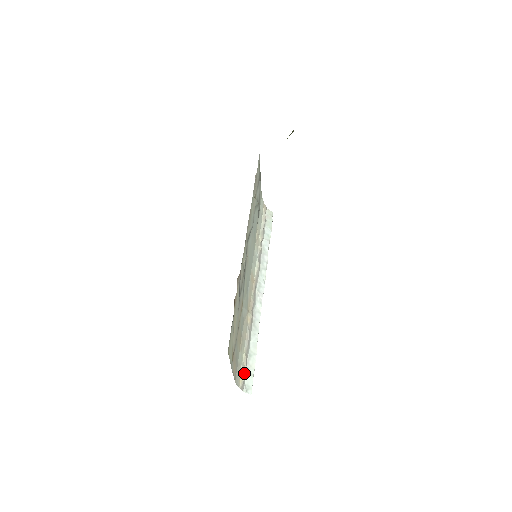
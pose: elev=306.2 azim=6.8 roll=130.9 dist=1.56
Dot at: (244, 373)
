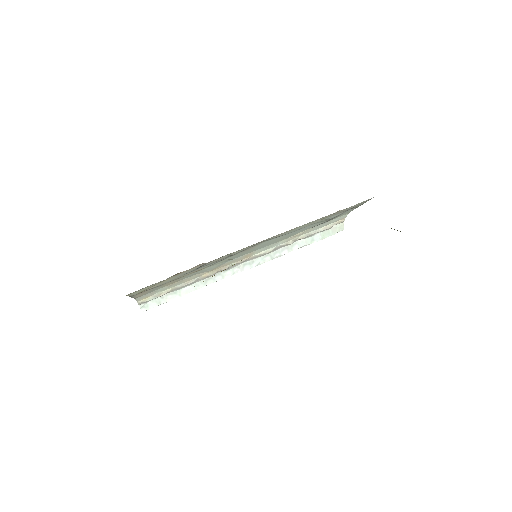
Dot at: (154, 298)
